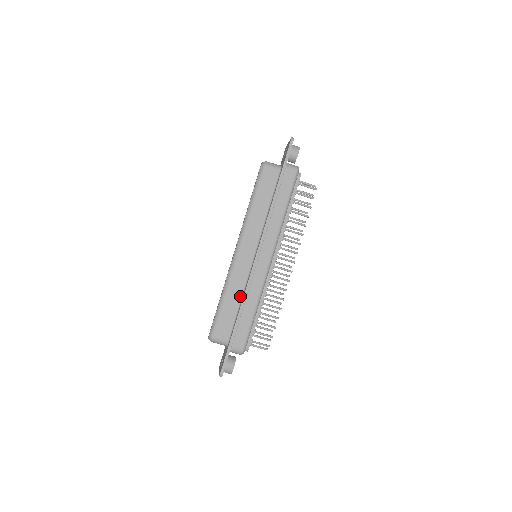
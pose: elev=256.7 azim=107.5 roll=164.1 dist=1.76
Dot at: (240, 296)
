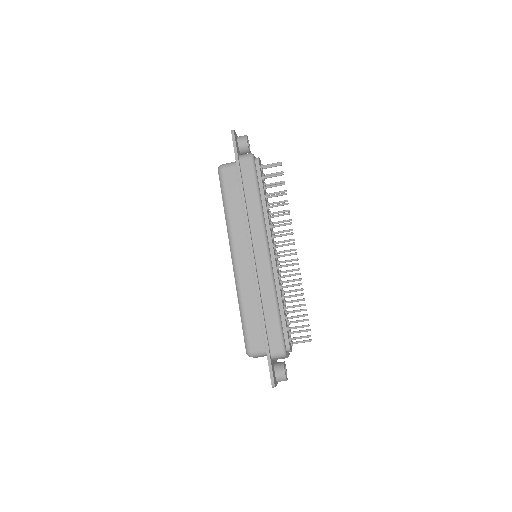
Dot at: (256, 301)
